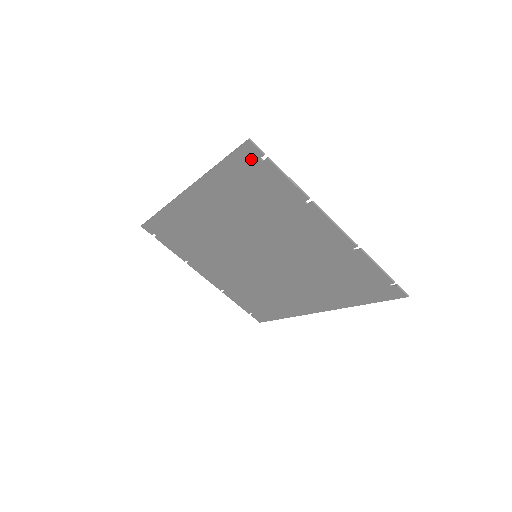
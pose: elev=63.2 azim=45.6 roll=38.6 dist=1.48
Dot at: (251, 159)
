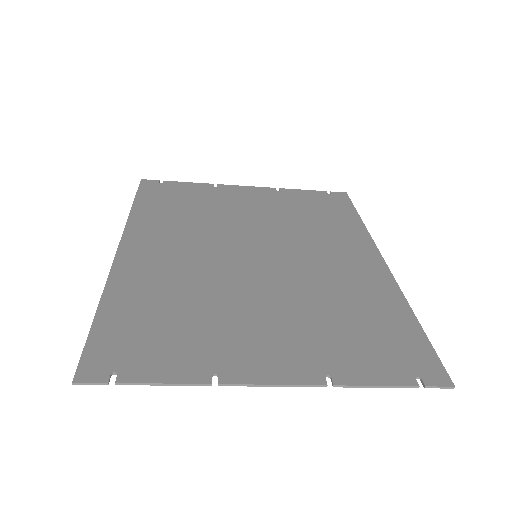
Dot at: (106, 363)
